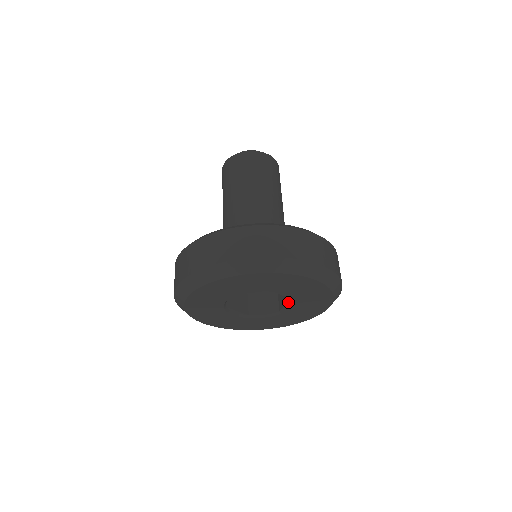
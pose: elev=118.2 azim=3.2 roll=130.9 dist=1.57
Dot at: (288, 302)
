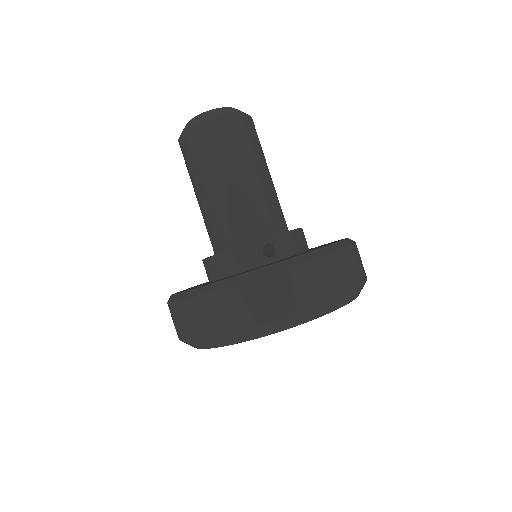
Dot at: occluded
